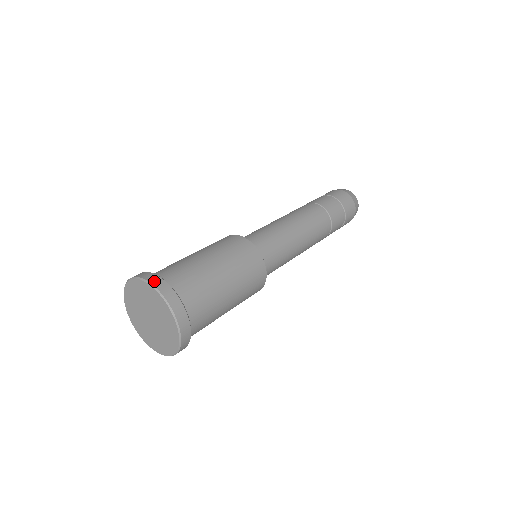
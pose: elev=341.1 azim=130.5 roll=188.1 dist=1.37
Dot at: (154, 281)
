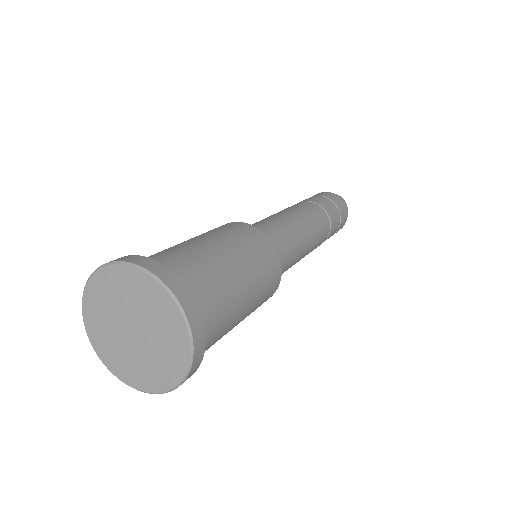
Dot at: (150, 266)
